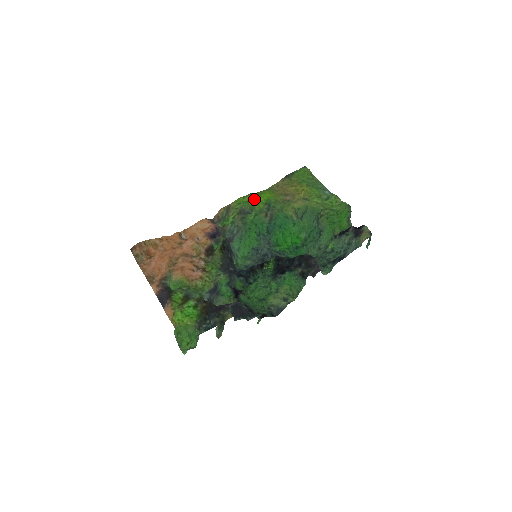
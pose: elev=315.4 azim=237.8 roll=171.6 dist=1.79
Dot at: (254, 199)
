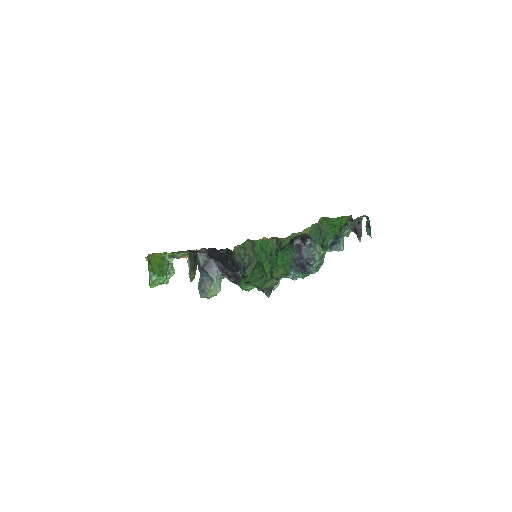
Dot at: occluded
